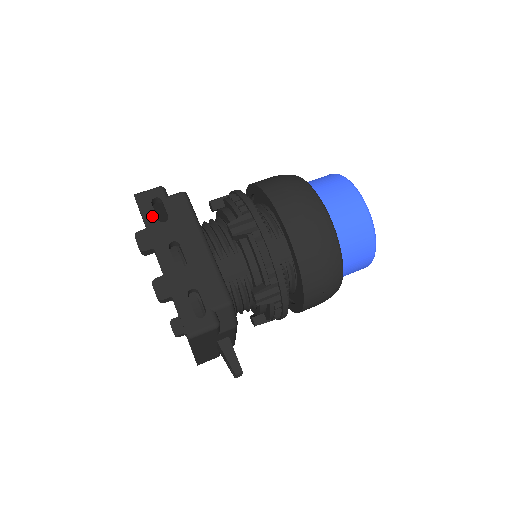
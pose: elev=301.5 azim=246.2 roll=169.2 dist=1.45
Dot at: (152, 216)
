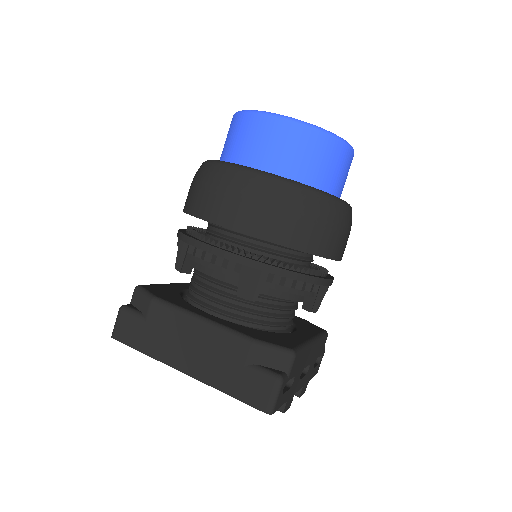
Dot at: (287, 394)
